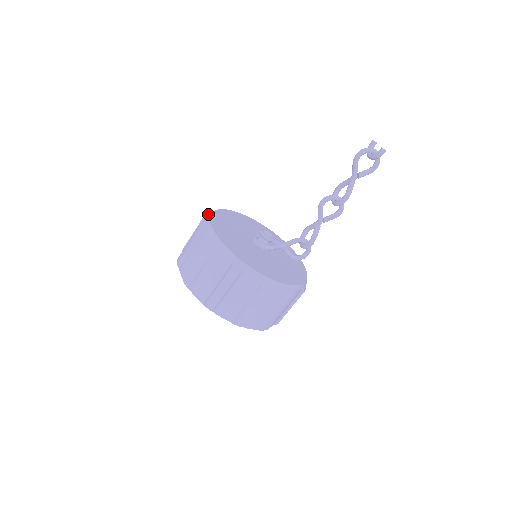
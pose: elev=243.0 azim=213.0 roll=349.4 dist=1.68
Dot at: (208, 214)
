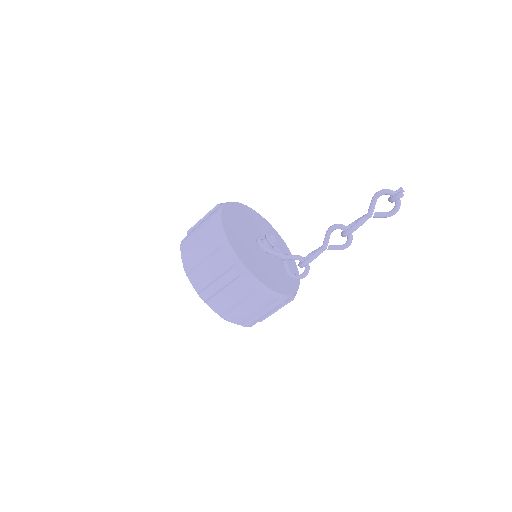
Dot at: occluded
